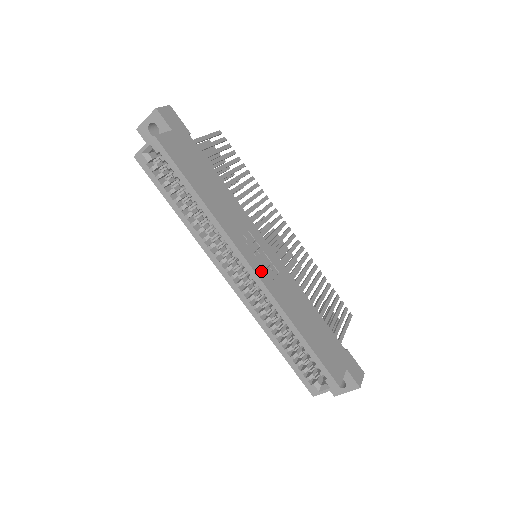
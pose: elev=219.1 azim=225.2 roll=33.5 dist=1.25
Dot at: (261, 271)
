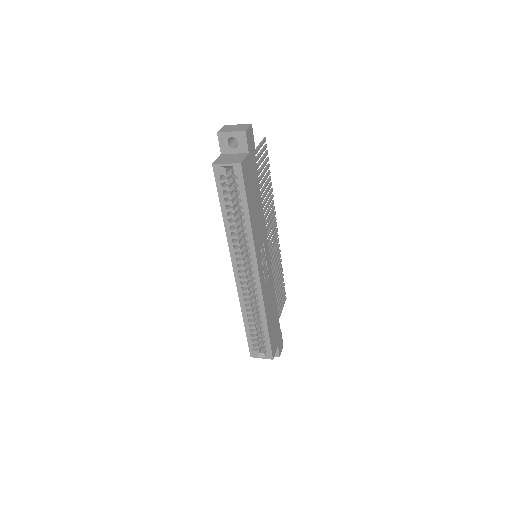
Dot at: (262, 278)
